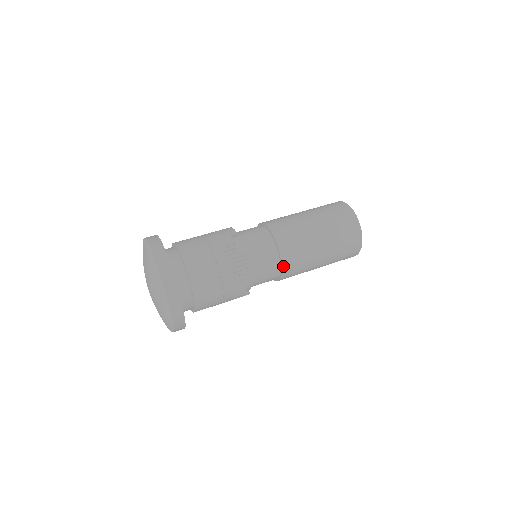
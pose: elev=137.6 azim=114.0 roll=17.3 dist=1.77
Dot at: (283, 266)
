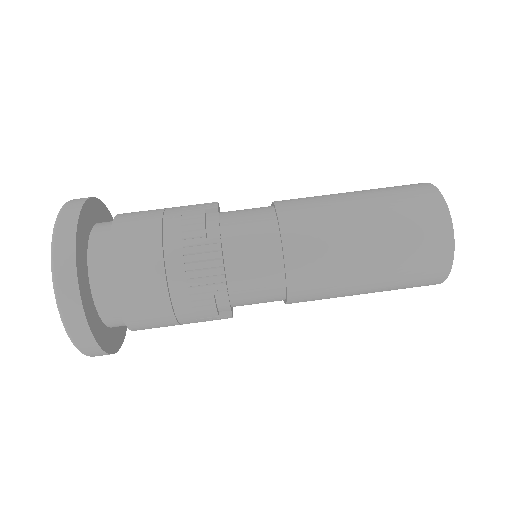
Dot at: occluded
